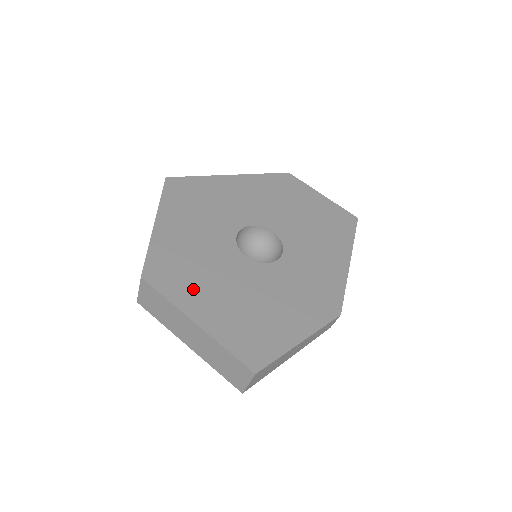
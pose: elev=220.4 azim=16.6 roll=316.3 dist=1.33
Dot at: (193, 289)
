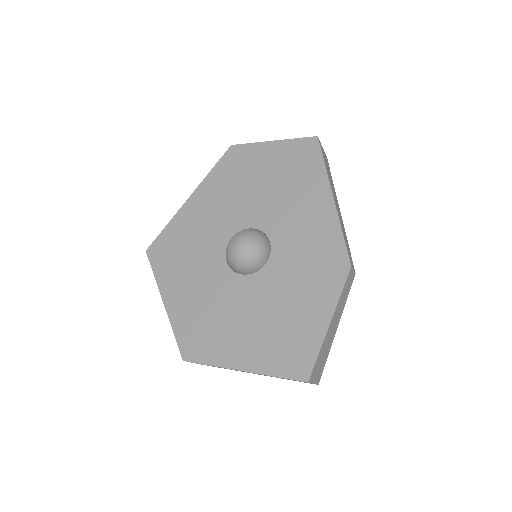
Dot at: (223, 341)
